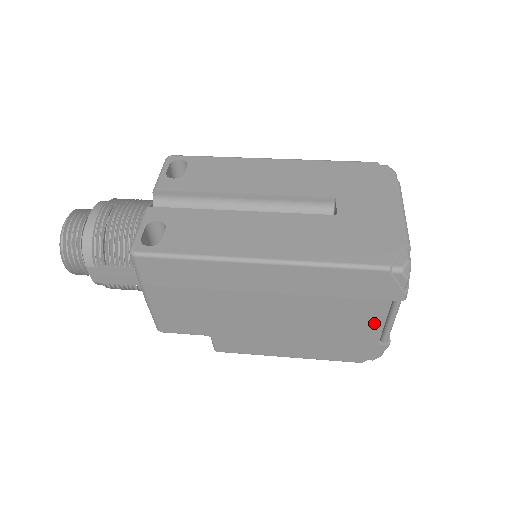
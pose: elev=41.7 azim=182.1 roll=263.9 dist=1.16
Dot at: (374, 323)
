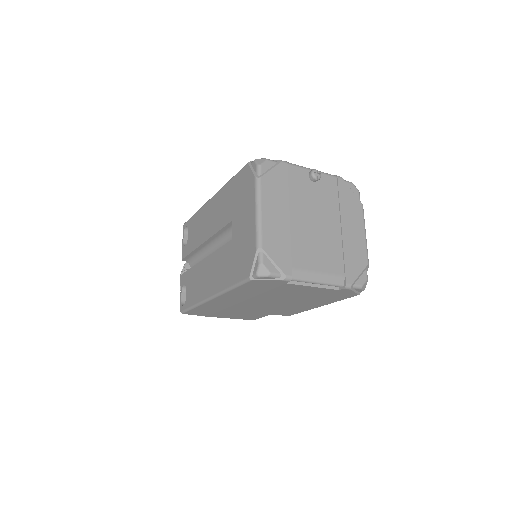
Dot at: (308, 289)
